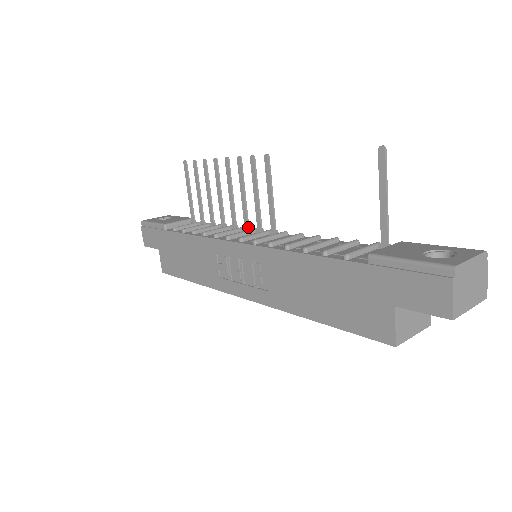
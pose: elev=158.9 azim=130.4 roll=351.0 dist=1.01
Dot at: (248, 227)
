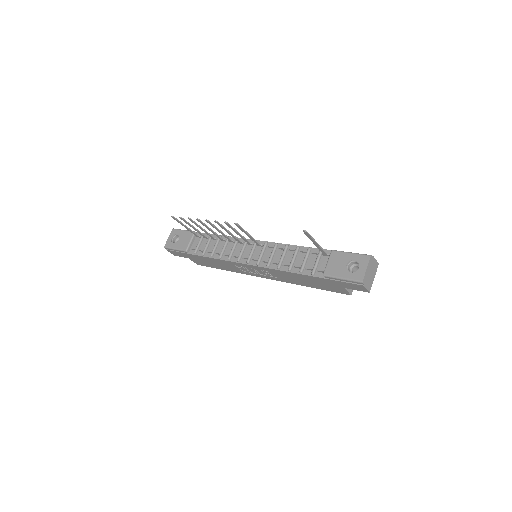
Dot at: (241, 242)
